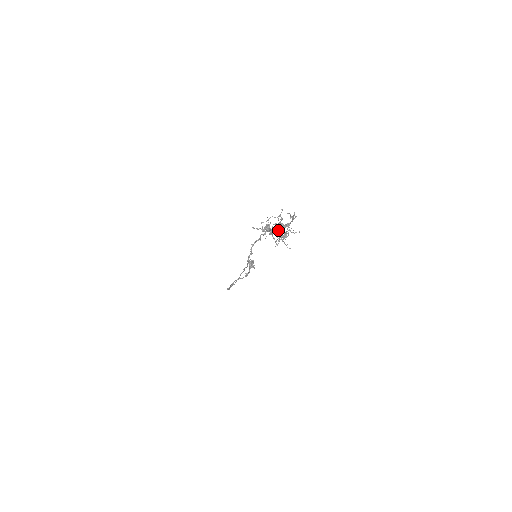
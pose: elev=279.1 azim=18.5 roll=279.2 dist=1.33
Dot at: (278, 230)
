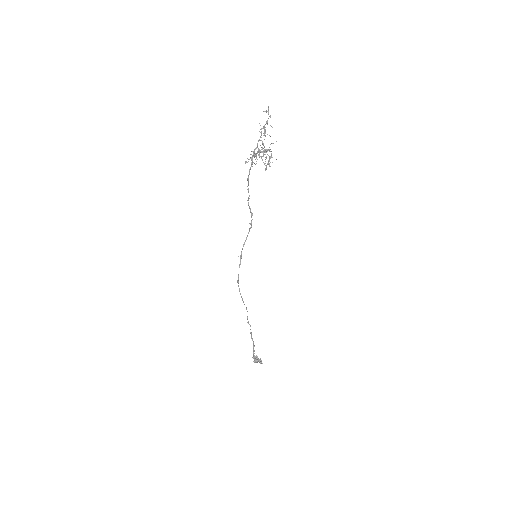
Dot at: occluded
